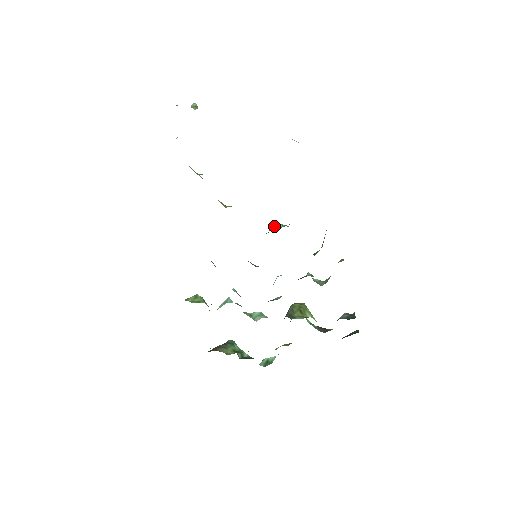
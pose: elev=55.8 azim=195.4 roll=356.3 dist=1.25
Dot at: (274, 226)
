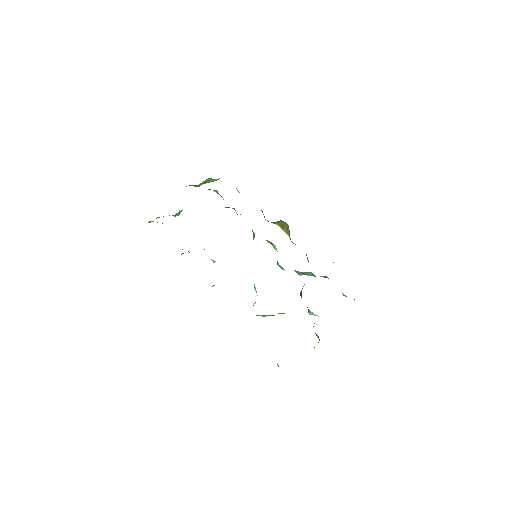
Dot at: occluded
